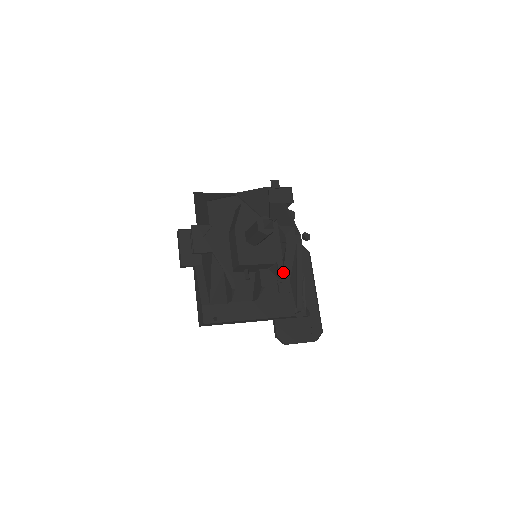
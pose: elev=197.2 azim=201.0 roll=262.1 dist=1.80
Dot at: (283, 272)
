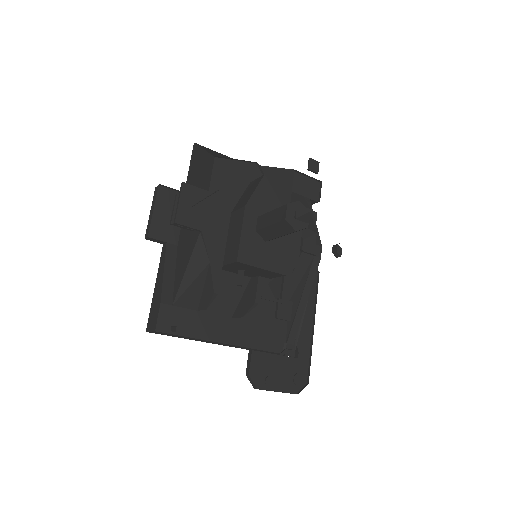
Dot at: (288, 290)
